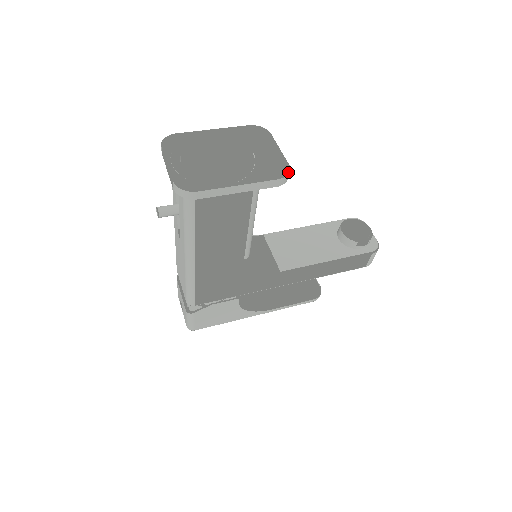
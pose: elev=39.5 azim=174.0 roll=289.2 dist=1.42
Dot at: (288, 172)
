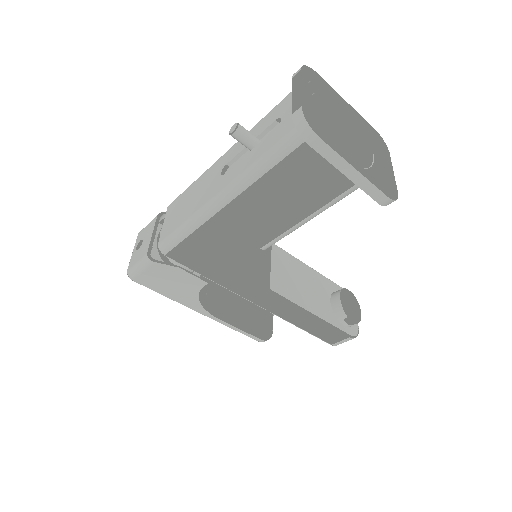
Dot at: (396, 198)
